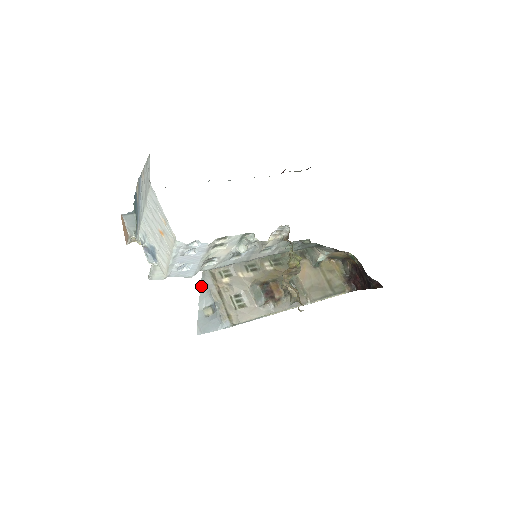
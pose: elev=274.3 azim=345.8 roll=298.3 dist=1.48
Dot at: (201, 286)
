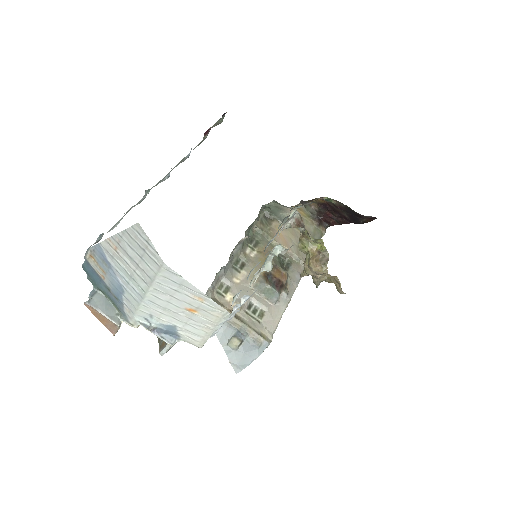
Dot at: occluded
